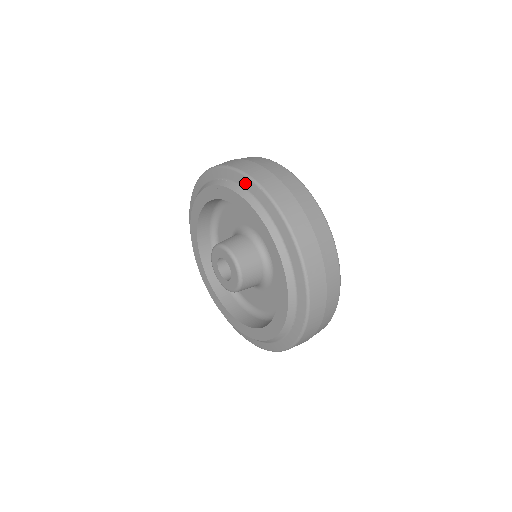
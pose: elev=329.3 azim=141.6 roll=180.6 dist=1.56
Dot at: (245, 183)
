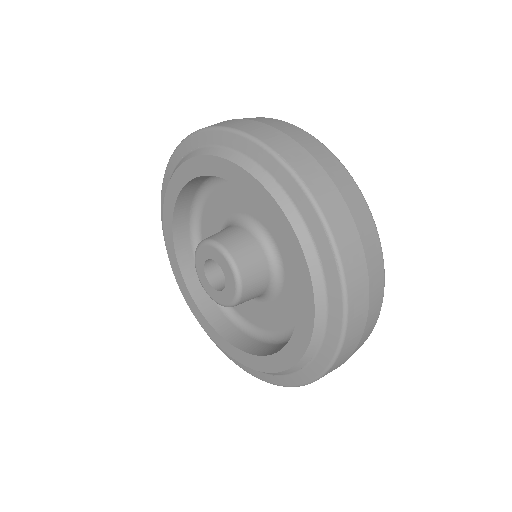
Dot at: (182, 151)
